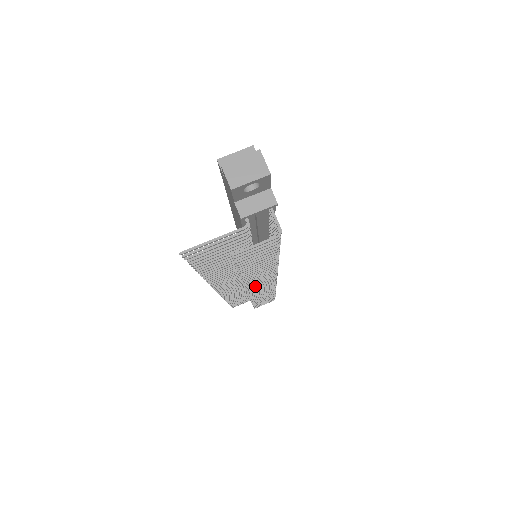
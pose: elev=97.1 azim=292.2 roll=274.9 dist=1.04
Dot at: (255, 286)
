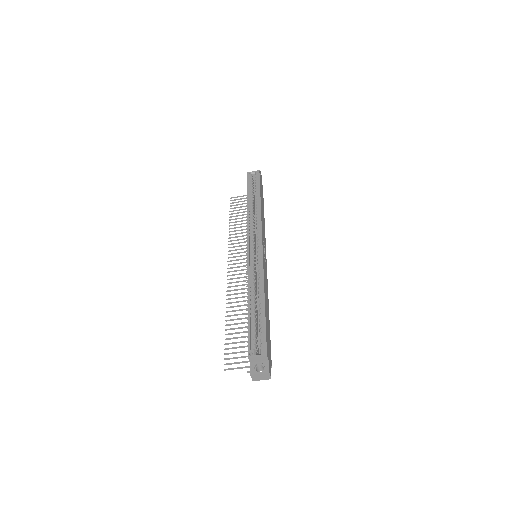
Dot at: occluded
